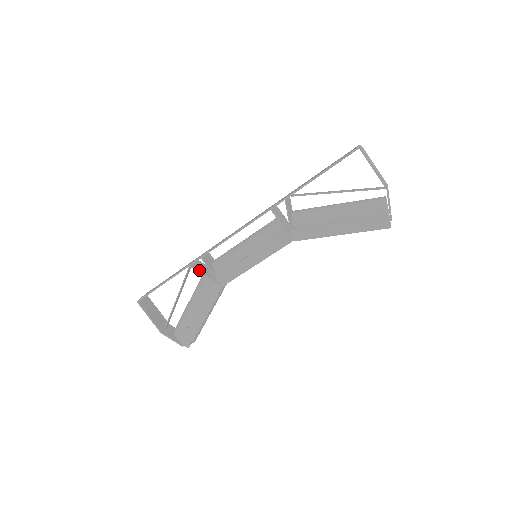
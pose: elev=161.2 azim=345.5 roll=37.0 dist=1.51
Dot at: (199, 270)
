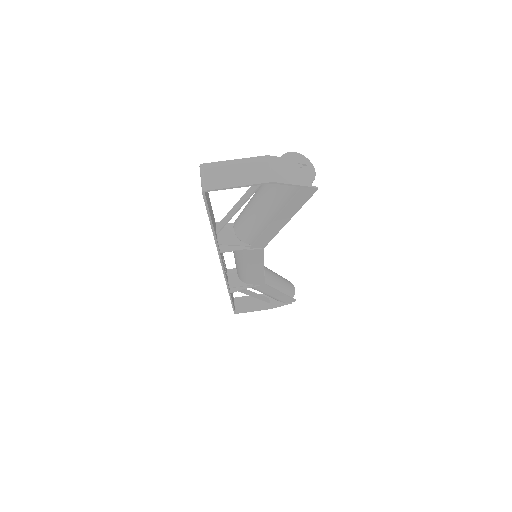
Dot at: (238, 289)
